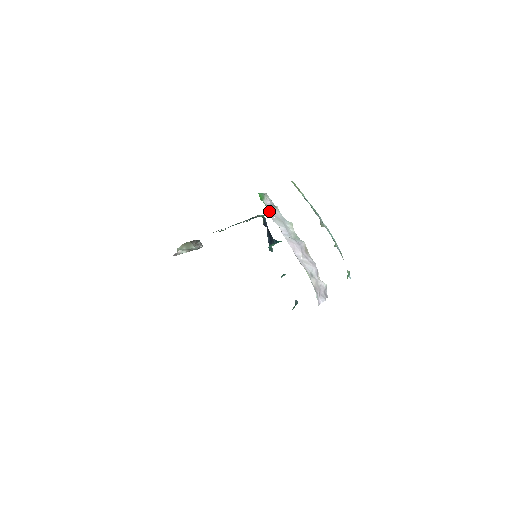
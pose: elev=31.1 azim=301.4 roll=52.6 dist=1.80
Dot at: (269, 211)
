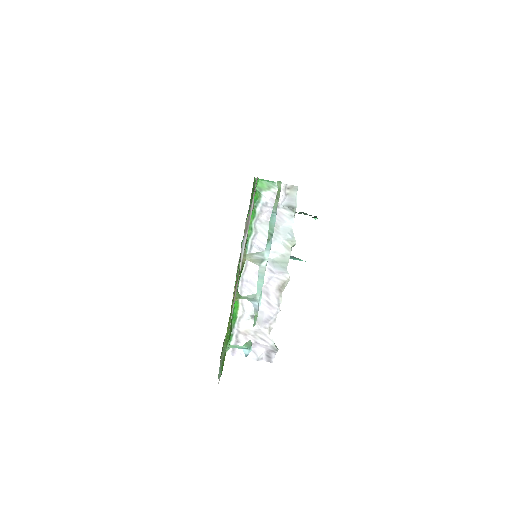
Dot at: (264, 208)
